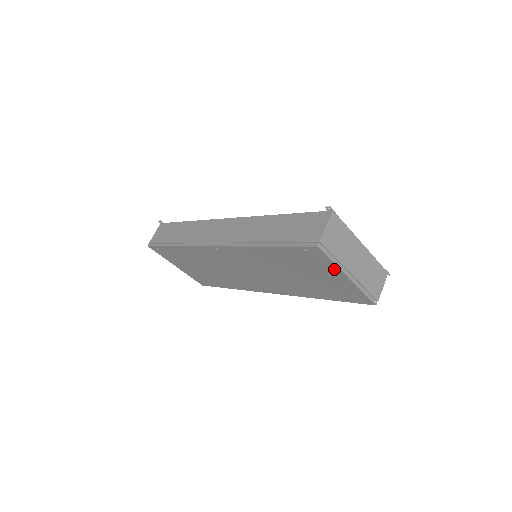
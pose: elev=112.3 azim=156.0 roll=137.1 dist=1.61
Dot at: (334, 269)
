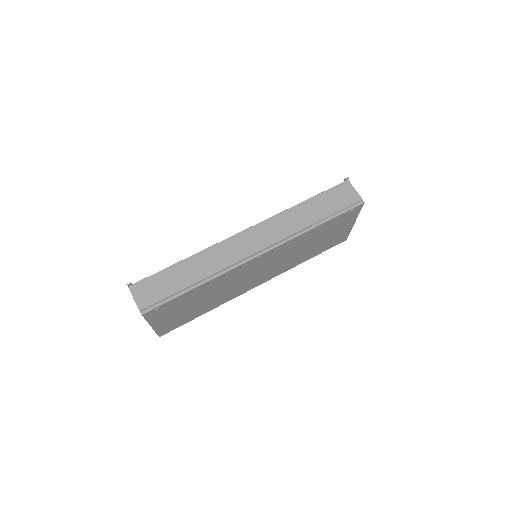
Dot at: (353, 220)
